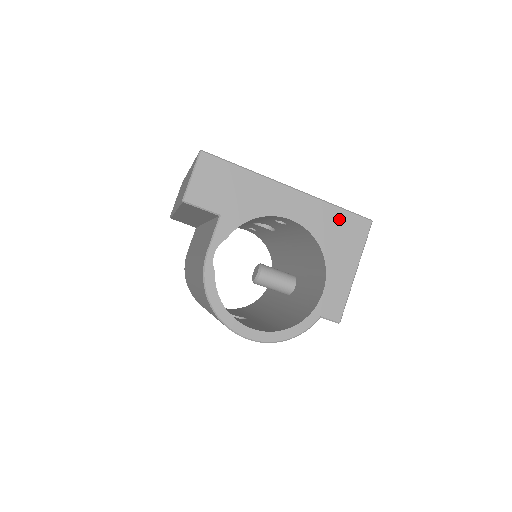
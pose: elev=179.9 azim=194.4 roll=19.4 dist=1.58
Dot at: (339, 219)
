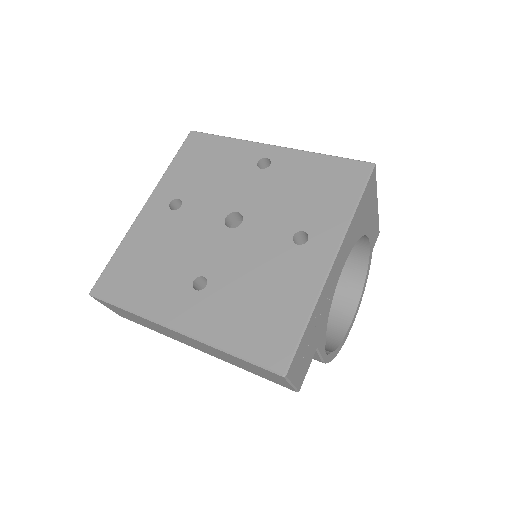
Dot at: (362, 207)
